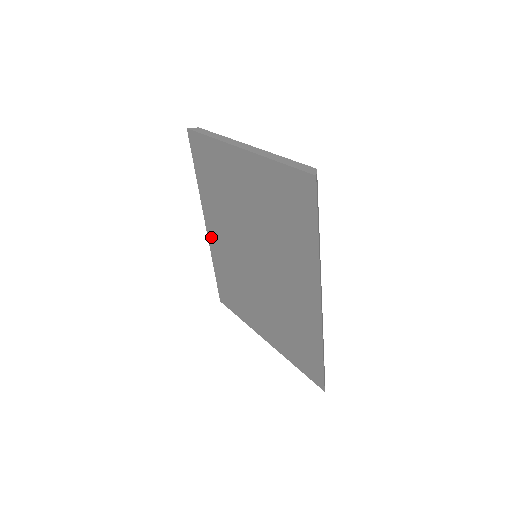
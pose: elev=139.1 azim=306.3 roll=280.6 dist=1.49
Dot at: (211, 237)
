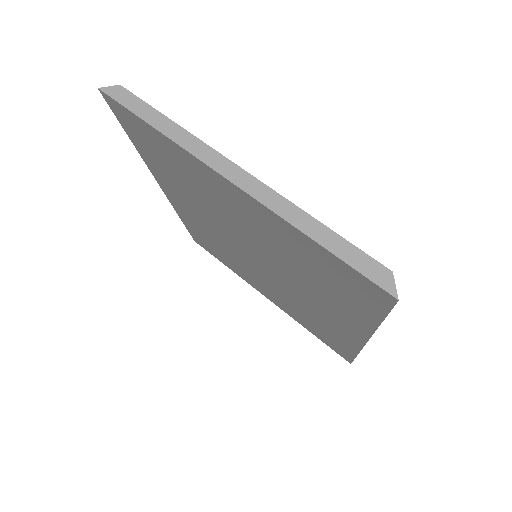
Dot at: (173, 201)
